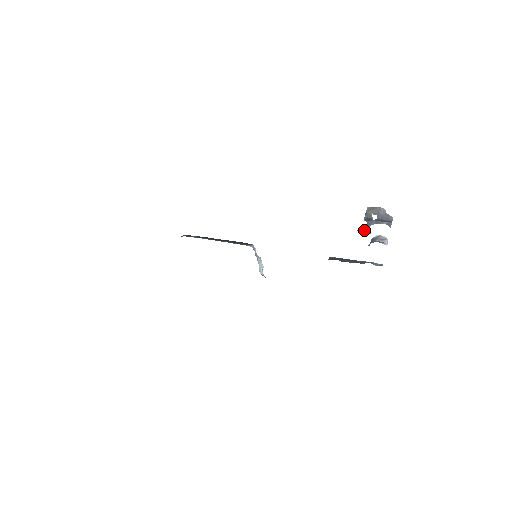
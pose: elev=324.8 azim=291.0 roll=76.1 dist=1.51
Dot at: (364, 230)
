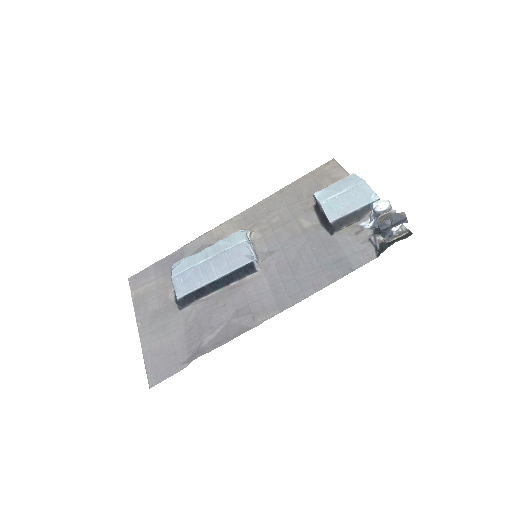
Dot at: (386, 239)
